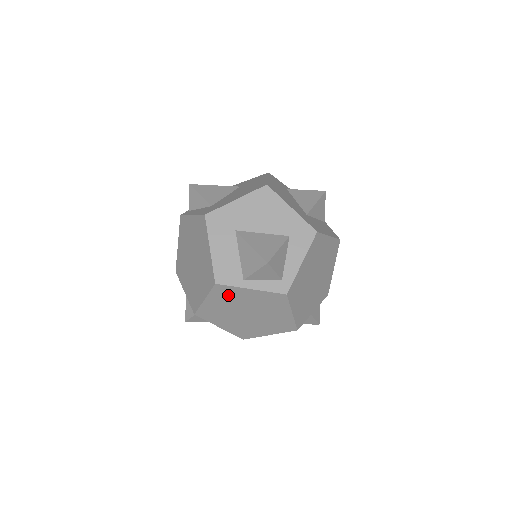
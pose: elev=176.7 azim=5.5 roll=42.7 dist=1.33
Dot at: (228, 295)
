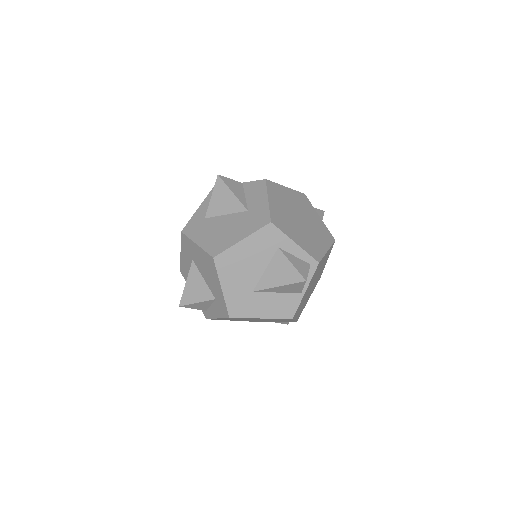
Dot at: occluded
